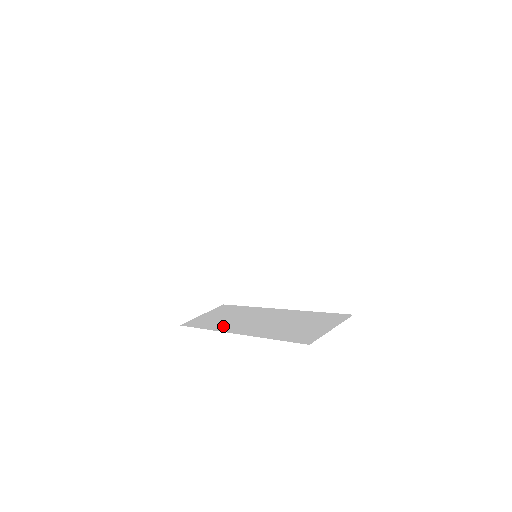
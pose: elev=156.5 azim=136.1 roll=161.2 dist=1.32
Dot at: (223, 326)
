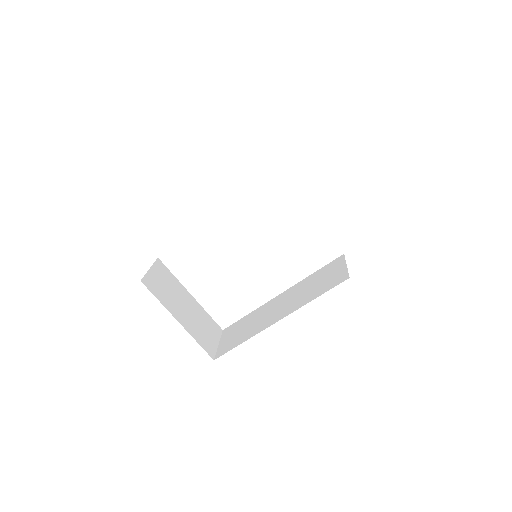
Dot at: (257, 329)
